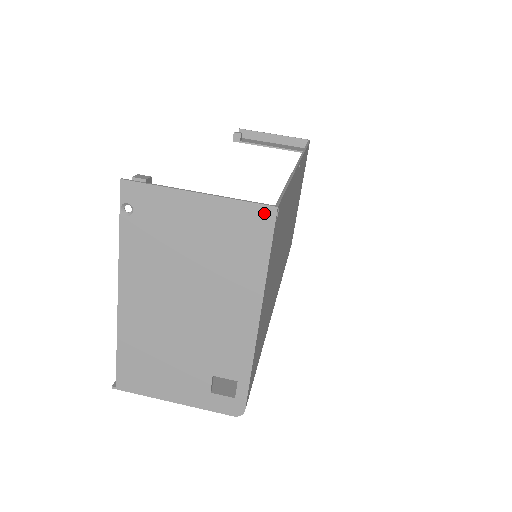
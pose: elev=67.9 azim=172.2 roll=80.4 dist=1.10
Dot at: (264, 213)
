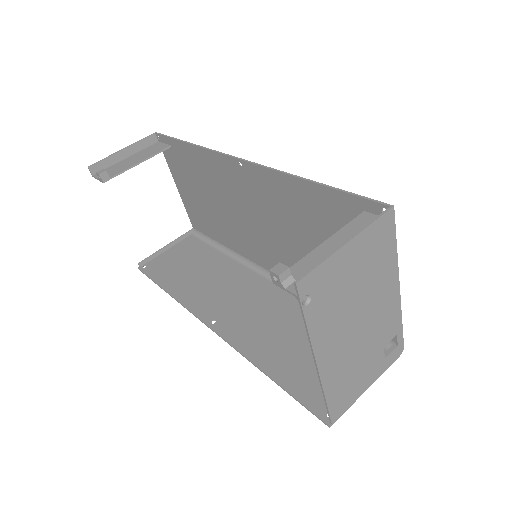
Dot at: (388, 217)
